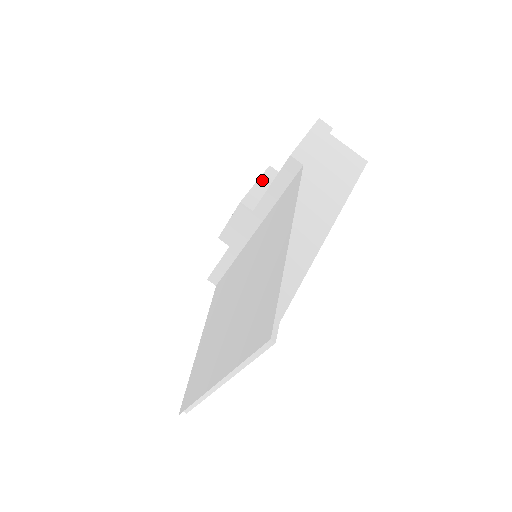
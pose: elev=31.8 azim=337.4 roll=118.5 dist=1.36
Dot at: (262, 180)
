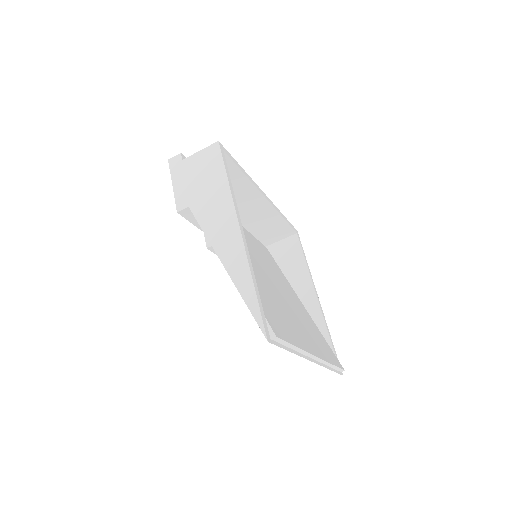
Dot at: occluded
